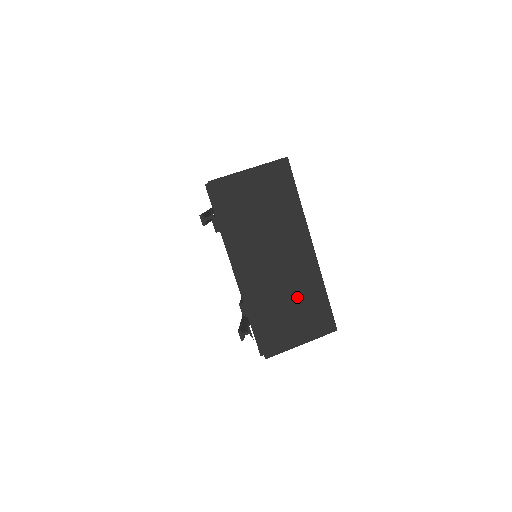
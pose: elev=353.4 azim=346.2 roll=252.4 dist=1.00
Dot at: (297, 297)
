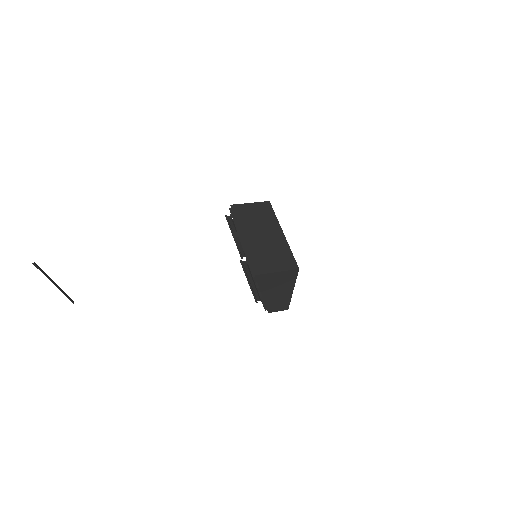
Dot at: (274, 251)
